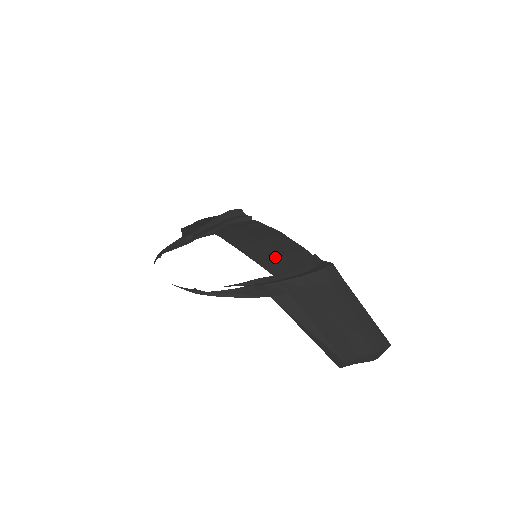
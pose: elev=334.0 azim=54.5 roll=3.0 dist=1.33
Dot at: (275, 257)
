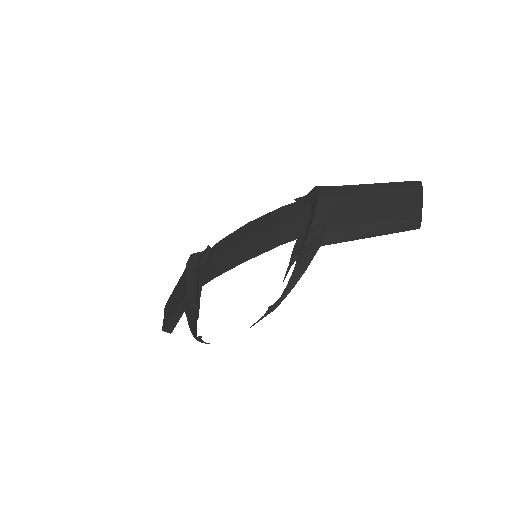
Dot at: (275, 232)
